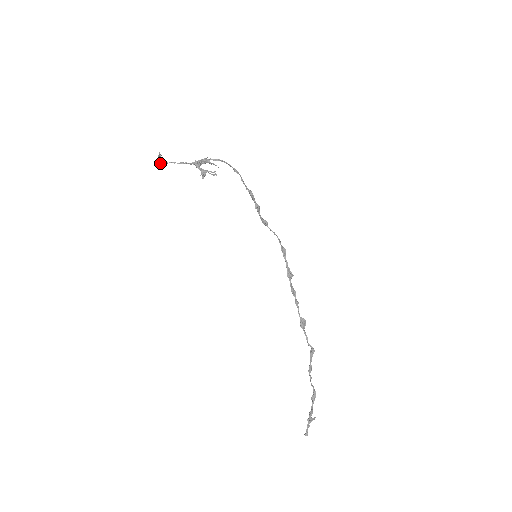
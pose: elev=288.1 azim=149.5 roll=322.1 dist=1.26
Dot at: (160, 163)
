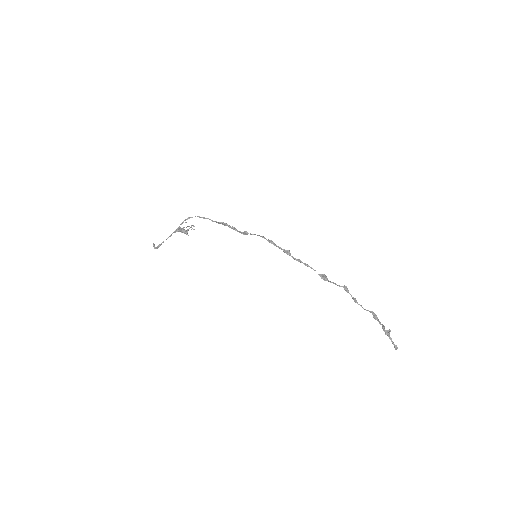
Dot at: (157, 247)
